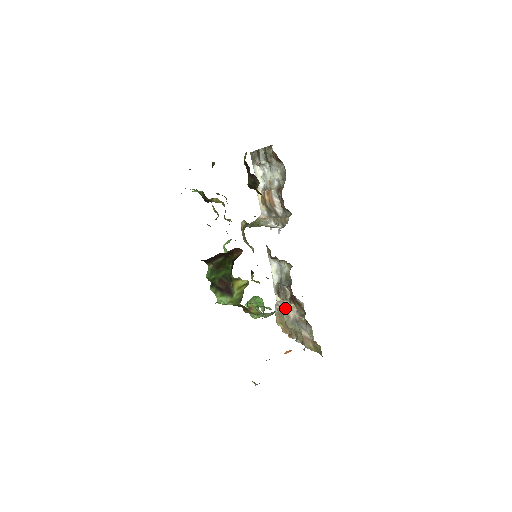
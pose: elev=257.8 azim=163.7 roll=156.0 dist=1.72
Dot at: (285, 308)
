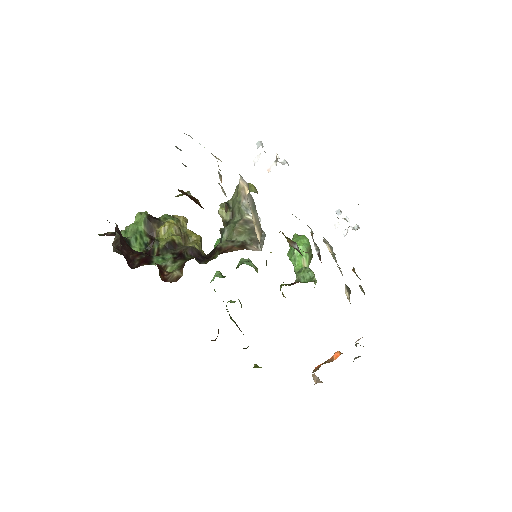
Dot at: (333, 255)
